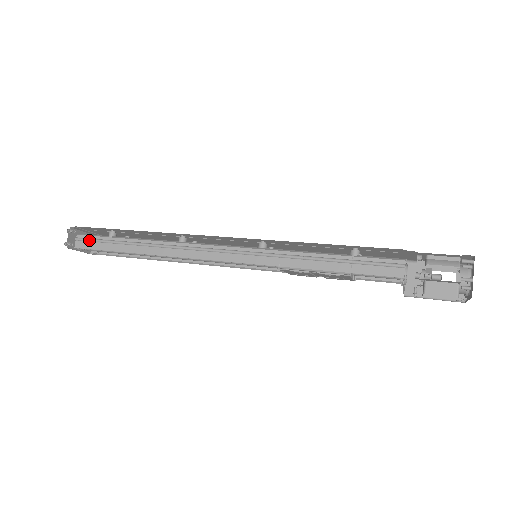
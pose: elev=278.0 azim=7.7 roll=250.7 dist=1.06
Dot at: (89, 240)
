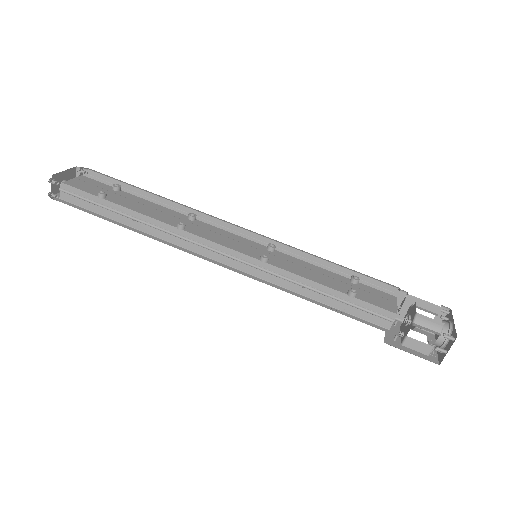
Dot at: (76, 196)
